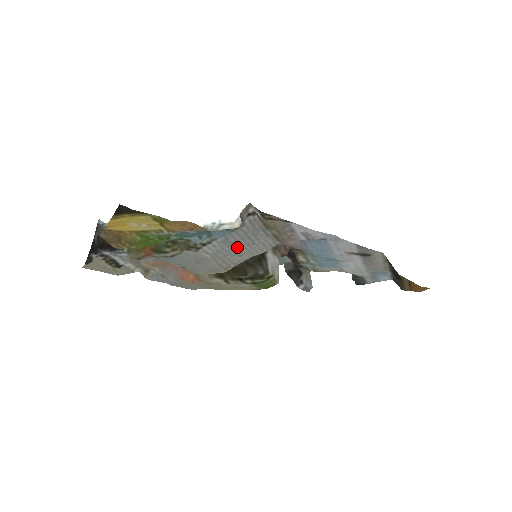
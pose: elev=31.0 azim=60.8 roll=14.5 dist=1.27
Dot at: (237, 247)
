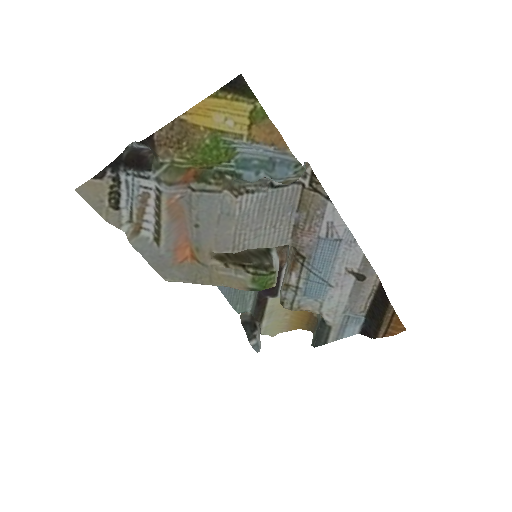
Dot at: (262, 220)
